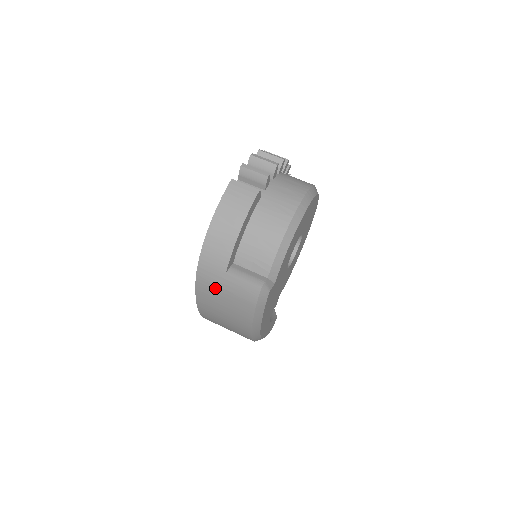
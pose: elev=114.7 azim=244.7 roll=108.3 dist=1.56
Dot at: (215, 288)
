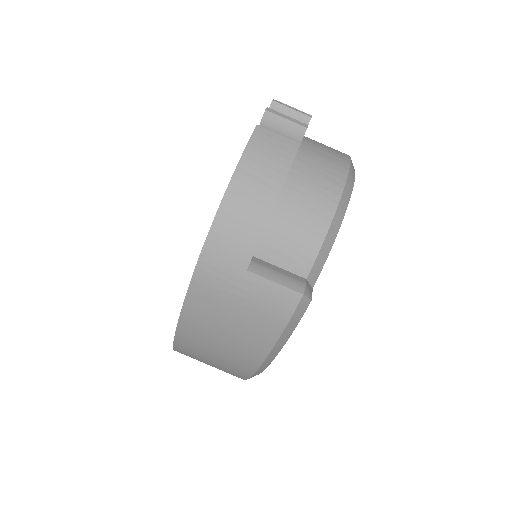
Dot at: (222, 295)
